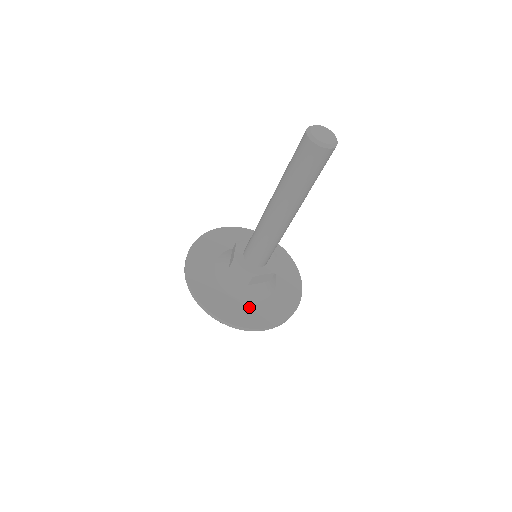
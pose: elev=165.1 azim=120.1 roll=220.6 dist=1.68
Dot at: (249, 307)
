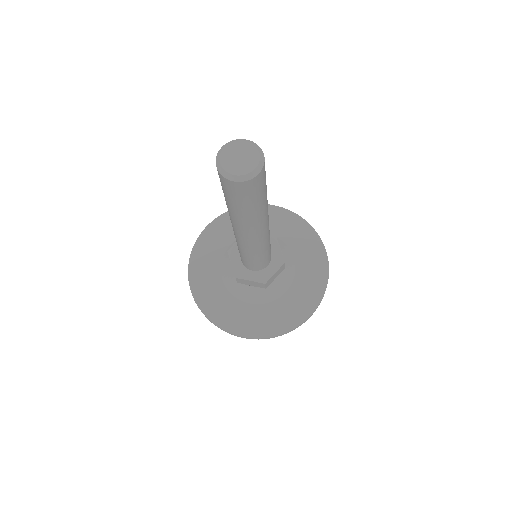
Dot at: (280, 305)
